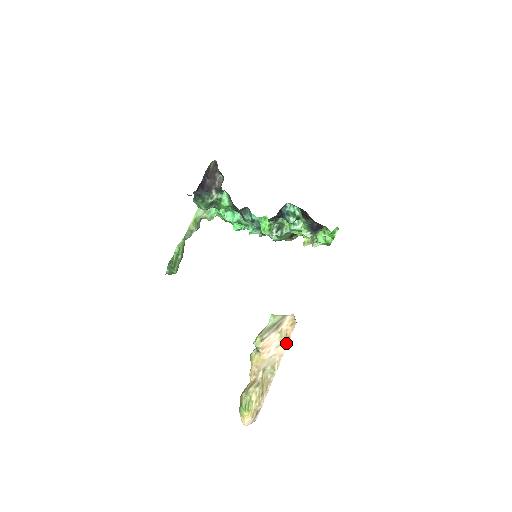
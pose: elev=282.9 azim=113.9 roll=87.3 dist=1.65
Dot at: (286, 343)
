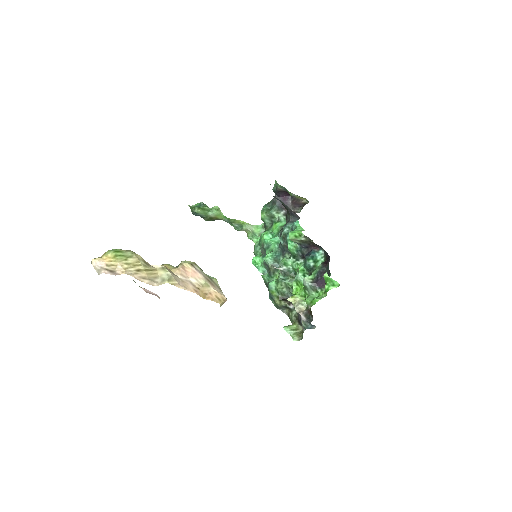
Dot at: (199, 293)
